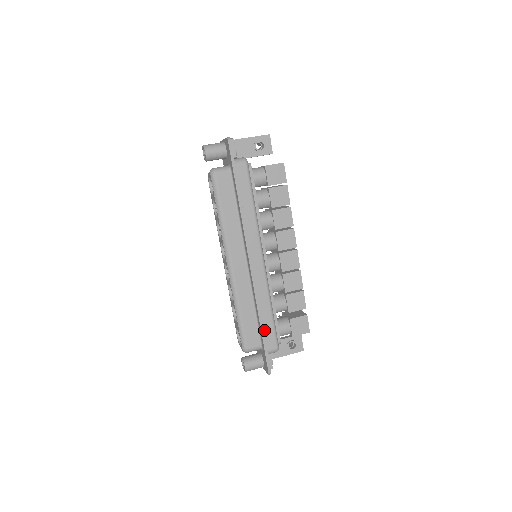
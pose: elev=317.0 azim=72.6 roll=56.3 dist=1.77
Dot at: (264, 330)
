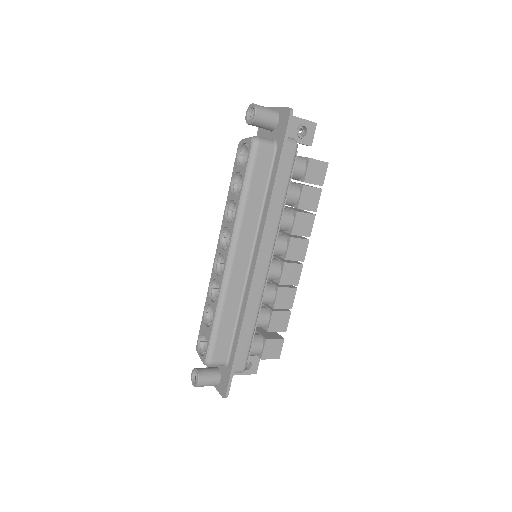
Dot at: (239, 345)
